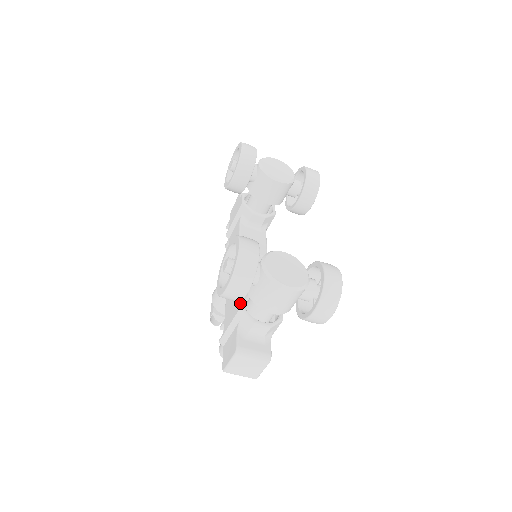
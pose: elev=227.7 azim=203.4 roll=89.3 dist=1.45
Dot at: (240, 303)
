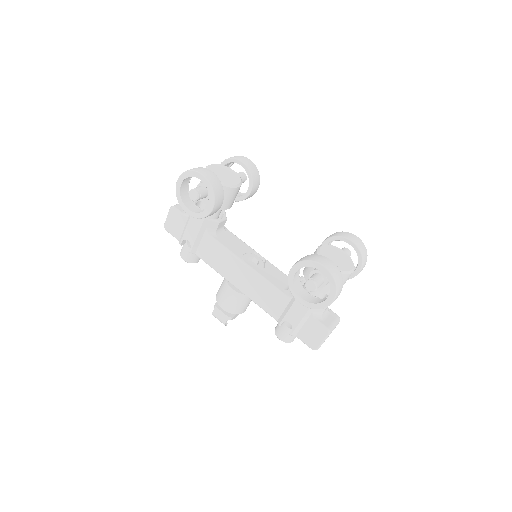
Dot at: occluded
